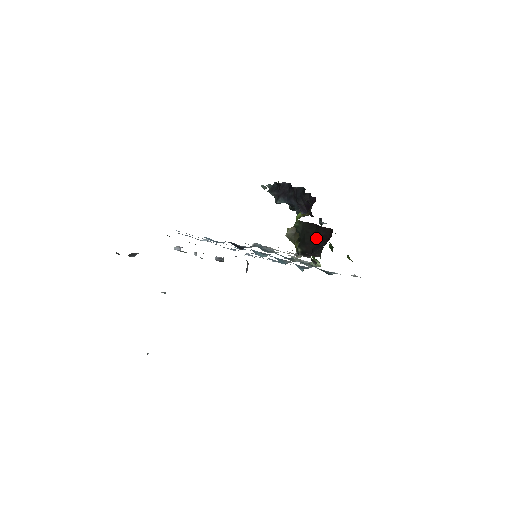
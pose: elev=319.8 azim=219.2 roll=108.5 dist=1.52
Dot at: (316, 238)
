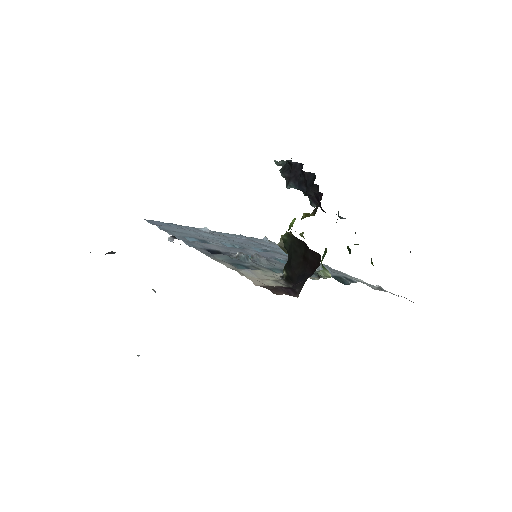
Dot at: (303, 262)
